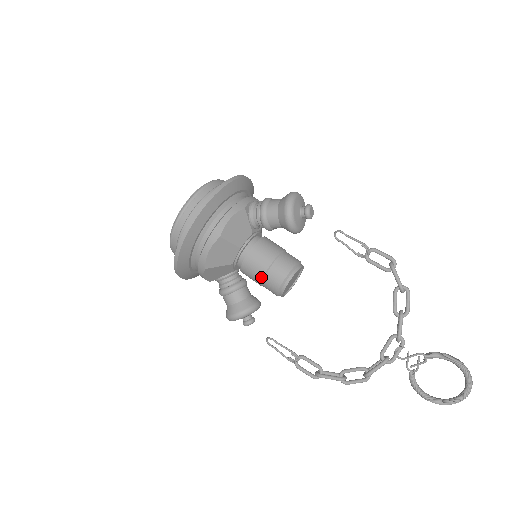
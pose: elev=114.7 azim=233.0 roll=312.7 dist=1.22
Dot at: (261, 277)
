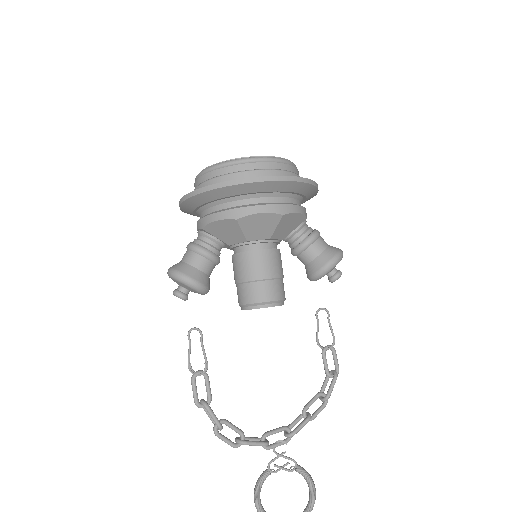
Dot at: (257, 278)
